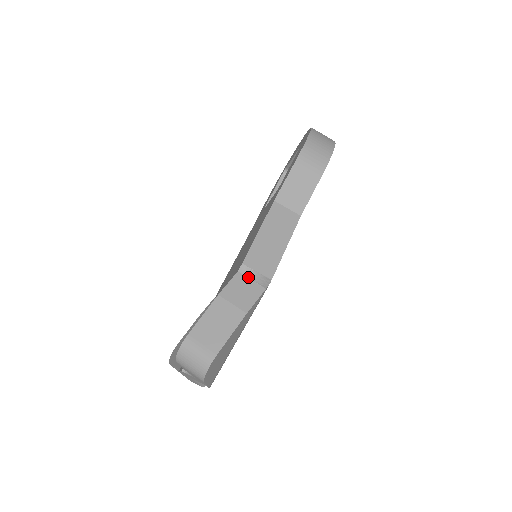
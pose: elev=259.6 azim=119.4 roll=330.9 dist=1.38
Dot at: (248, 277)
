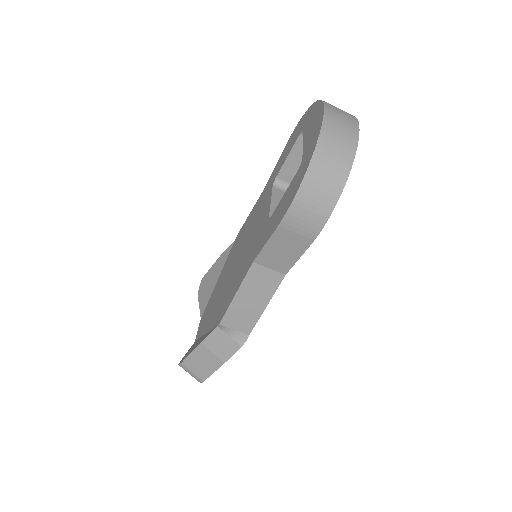
Dot at: (226, 333)
